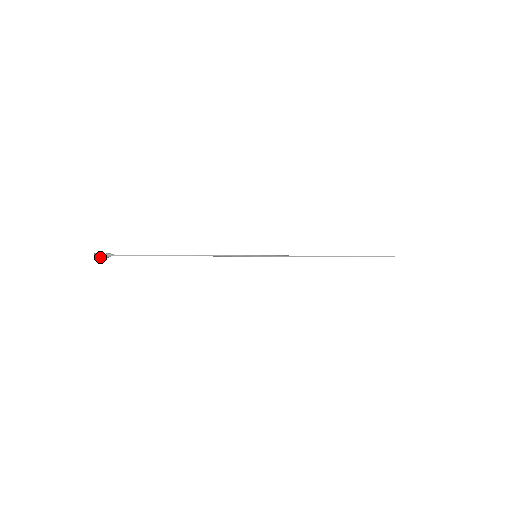
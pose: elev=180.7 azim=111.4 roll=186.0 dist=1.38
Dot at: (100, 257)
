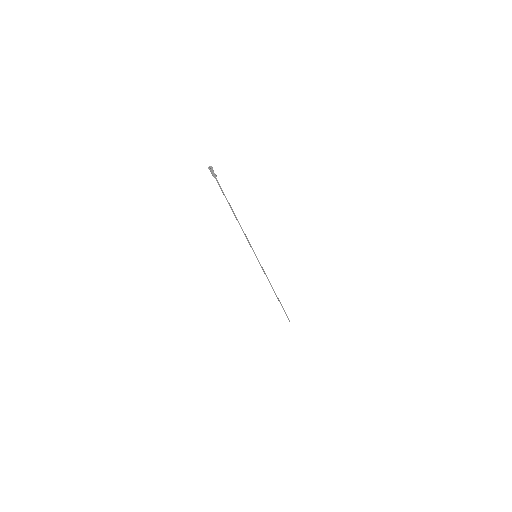
Dot at: (211, 172)
